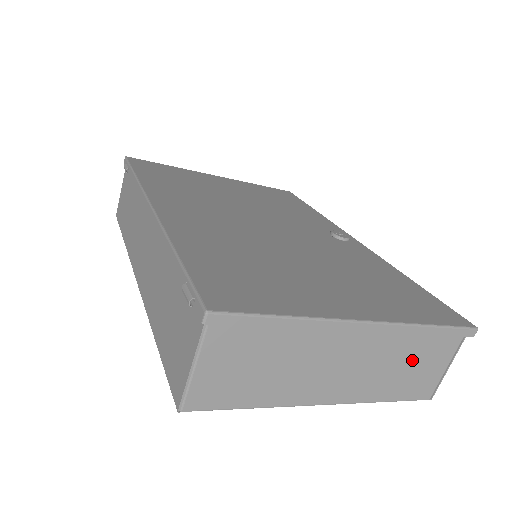
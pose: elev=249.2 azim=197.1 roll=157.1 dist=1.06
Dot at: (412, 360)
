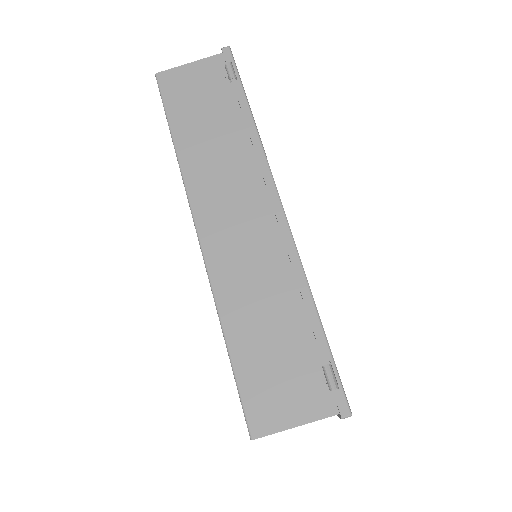
Dot at: occluded
